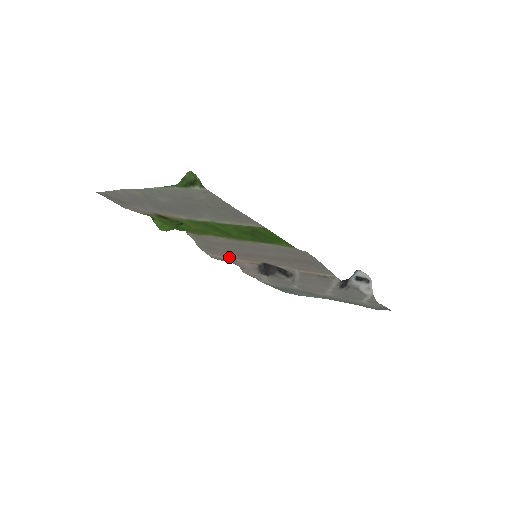
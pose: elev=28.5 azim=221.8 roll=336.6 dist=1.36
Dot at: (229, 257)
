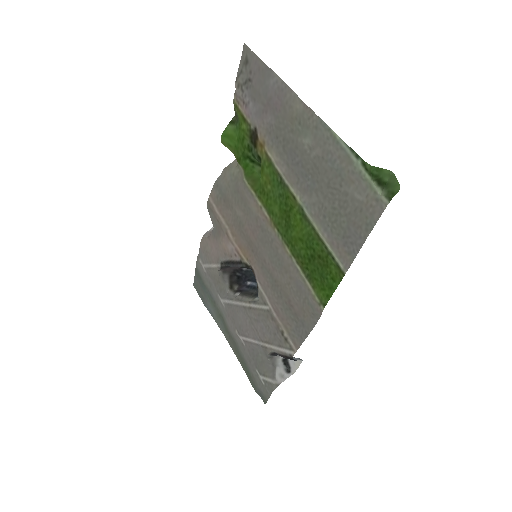
Dot at: (226, 223)
